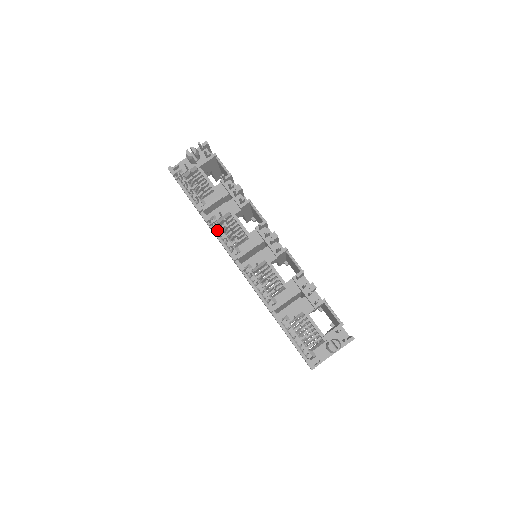
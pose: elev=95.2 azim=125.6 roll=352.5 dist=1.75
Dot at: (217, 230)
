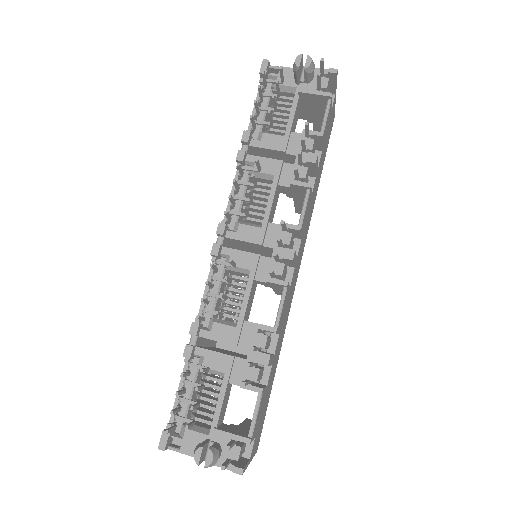
Dot at: (238, 181)
